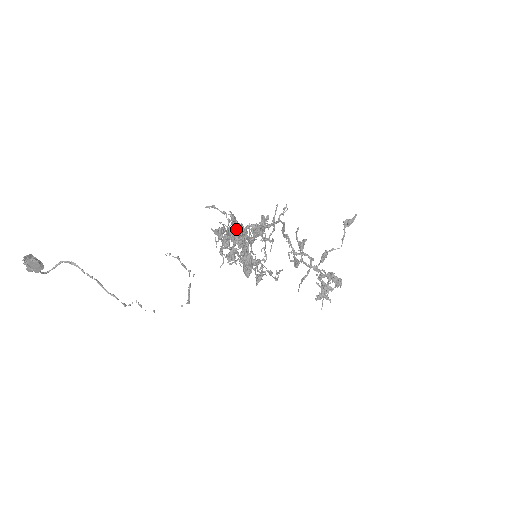
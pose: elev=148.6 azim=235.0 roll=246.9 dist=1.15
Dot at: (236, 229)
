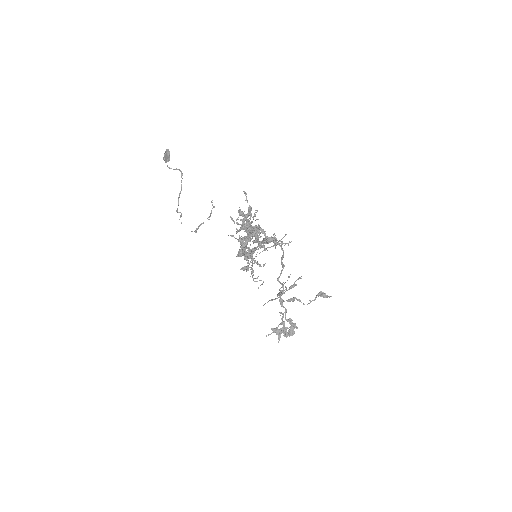
Dot at: occluded
